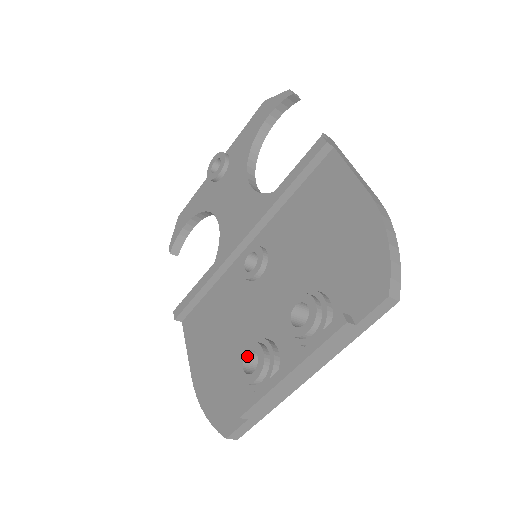
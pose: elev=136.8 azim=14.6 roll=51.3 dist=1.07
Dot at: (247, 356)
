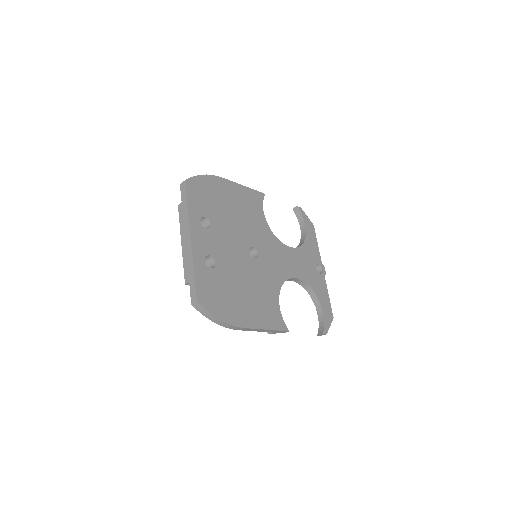
Dot at: occluded
